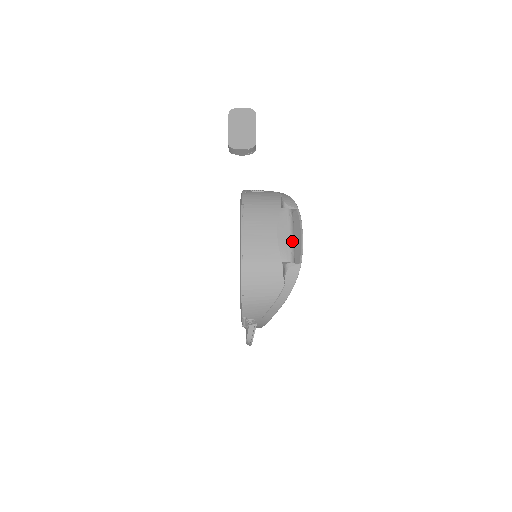
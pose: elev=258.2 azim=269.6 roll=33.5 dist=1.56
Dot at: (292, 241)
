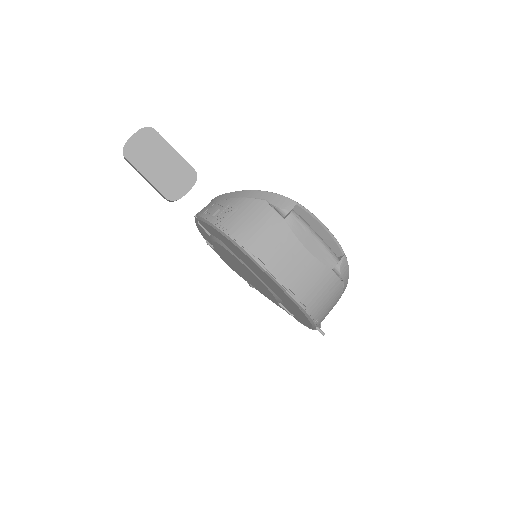
Dot at: (322, 242)
